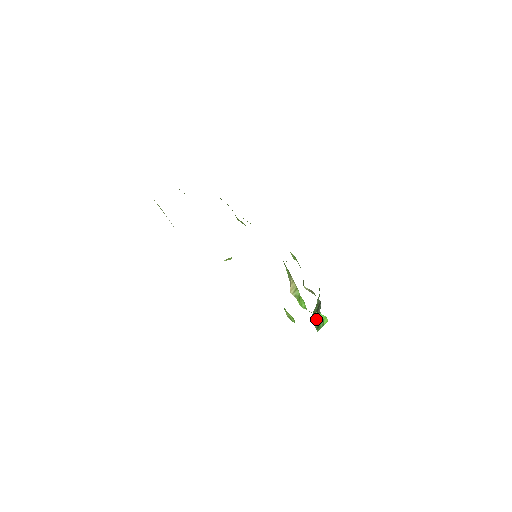
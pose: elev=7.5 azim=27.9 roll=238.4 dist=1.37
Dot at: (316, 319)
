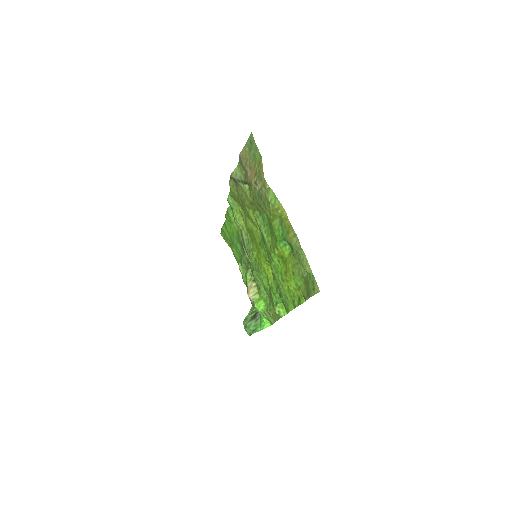
Dot at: (254, 323)
